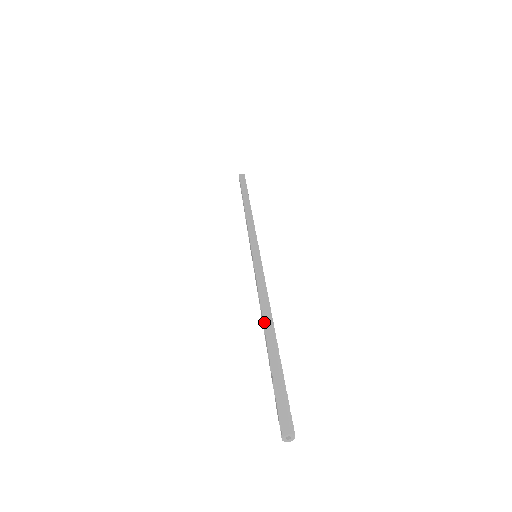
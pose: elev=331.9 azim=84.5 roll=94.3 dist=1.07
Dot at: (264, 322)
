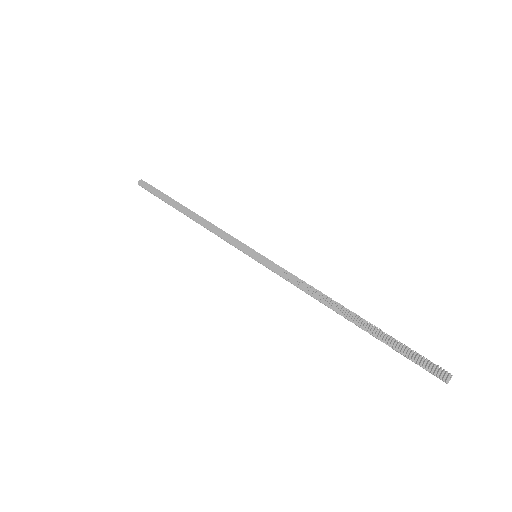
Dot at: (336, 311)
